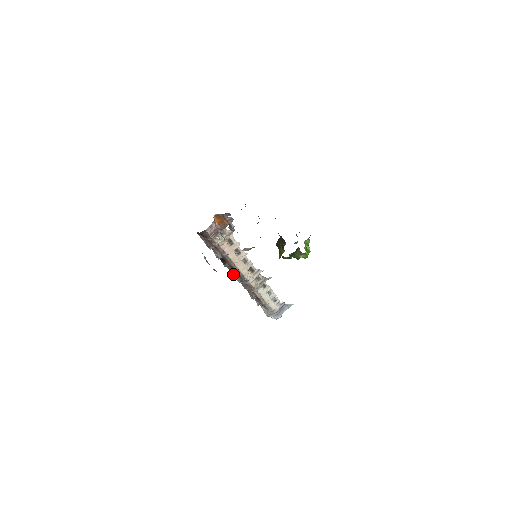
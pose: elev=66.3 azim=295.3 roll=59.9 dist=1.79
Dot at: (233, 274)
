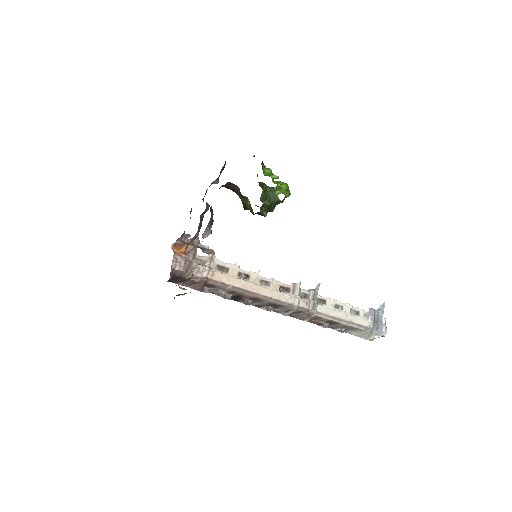
Dot at: (267, 309)
